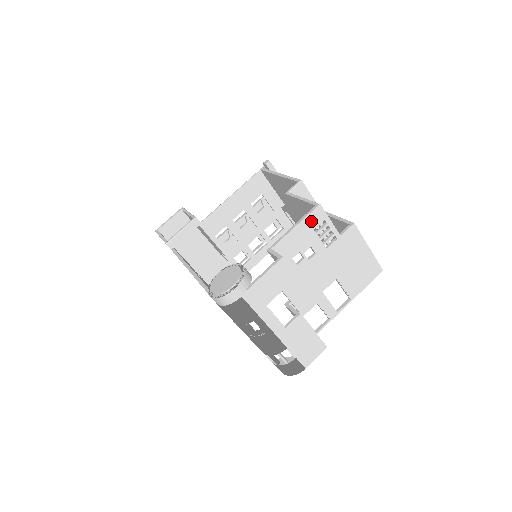
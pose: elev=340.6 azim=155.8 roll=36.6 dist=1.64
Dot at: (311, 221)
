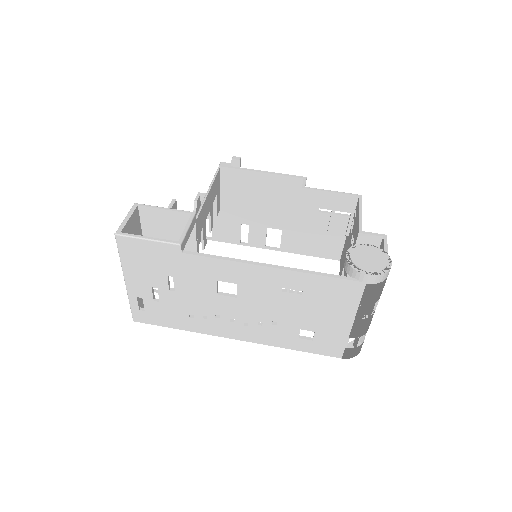
Dot at: occluded
